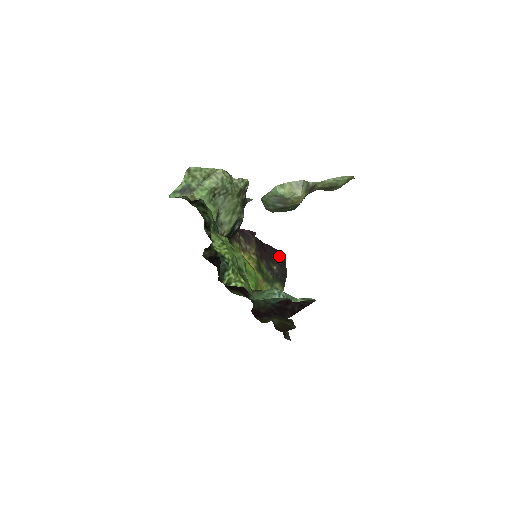
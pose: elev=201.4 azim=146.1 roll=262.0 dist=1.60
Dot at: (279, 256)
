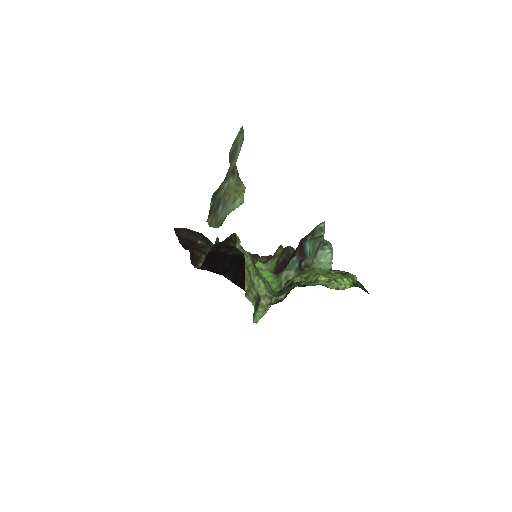
Dot at: (184, 233)
